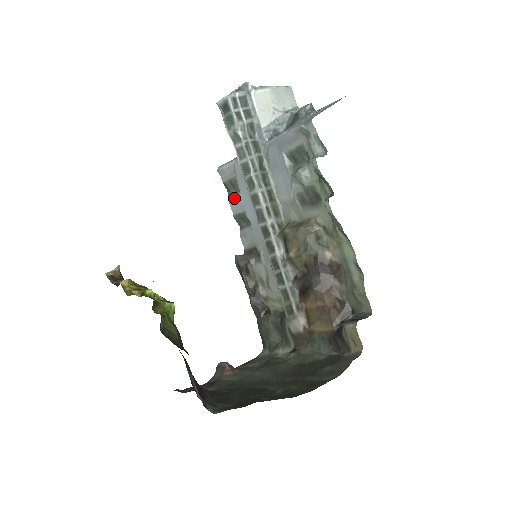
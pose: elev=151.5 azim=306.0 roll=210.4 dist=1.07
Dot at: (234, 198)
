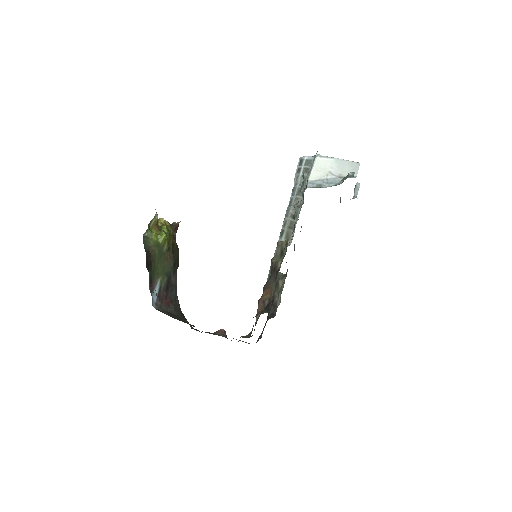
Dot at: occluded
